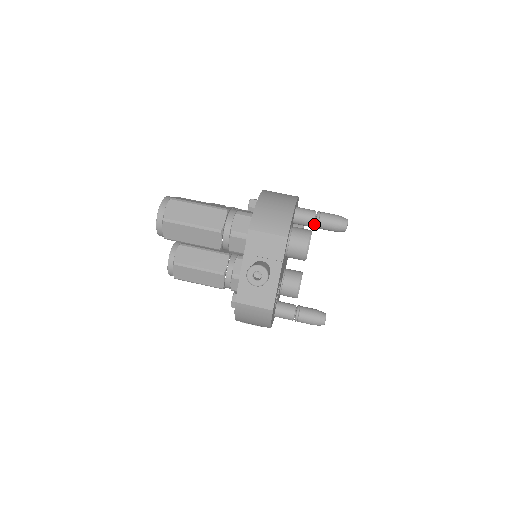
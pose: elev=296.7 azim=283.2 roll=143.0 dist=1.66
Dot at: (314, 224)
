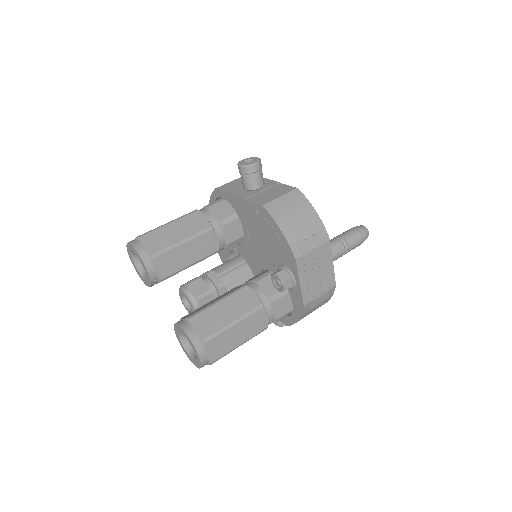
Dot at: occluded
